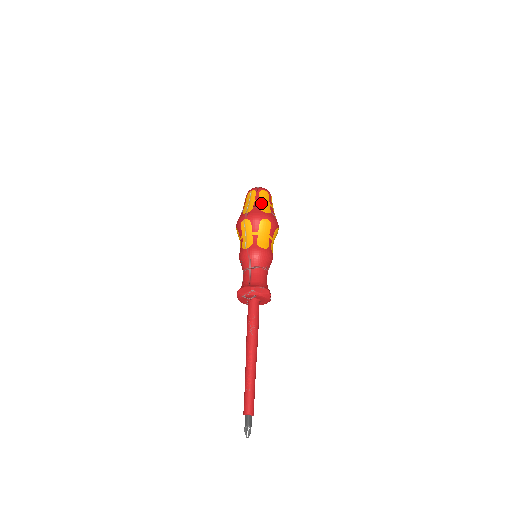
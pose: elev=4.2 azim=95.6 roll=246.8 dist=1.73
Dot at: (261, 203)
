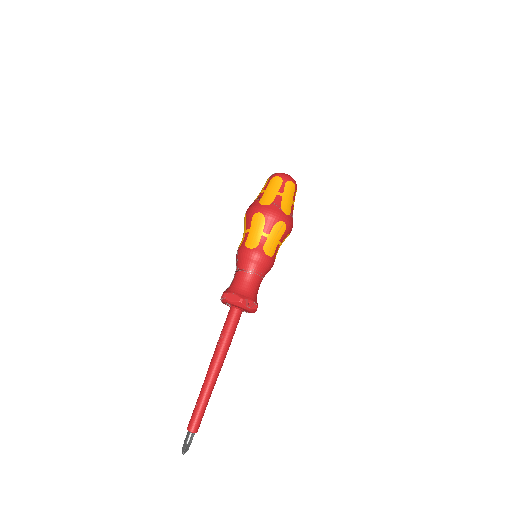
Dot at: (265, 193)
